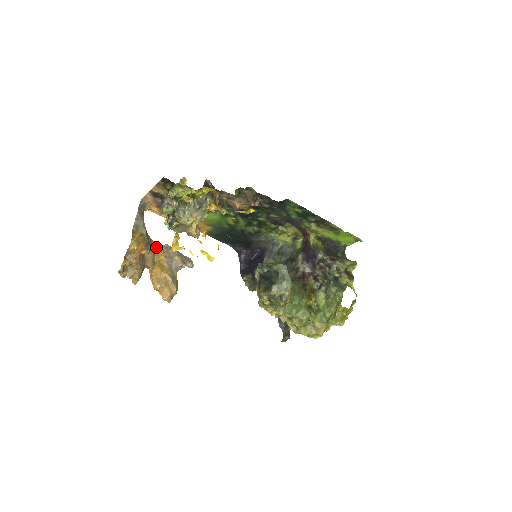
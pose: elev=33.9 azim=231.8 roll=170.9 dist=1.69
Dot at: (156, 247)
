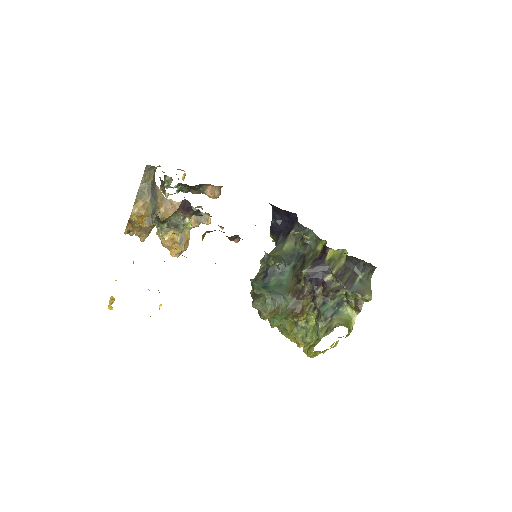
Dot at: (167, 207)
